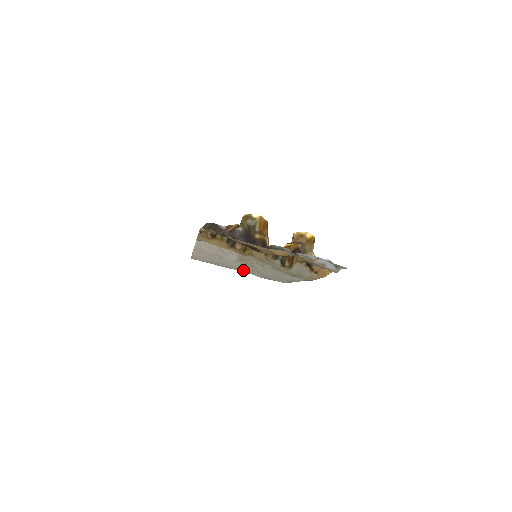
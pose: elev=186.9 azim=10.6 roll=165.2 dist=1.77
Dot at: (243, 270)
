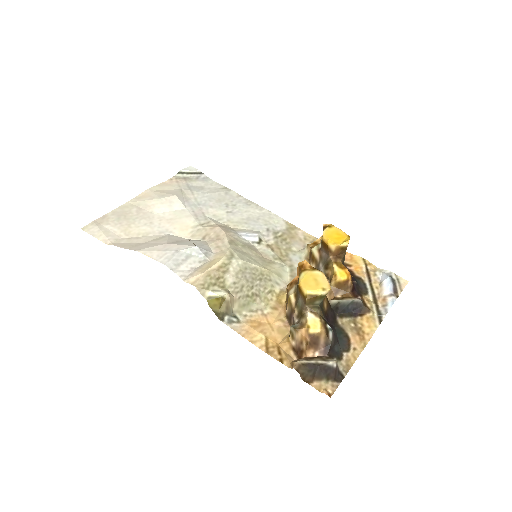
Dot at: (150, 191)
